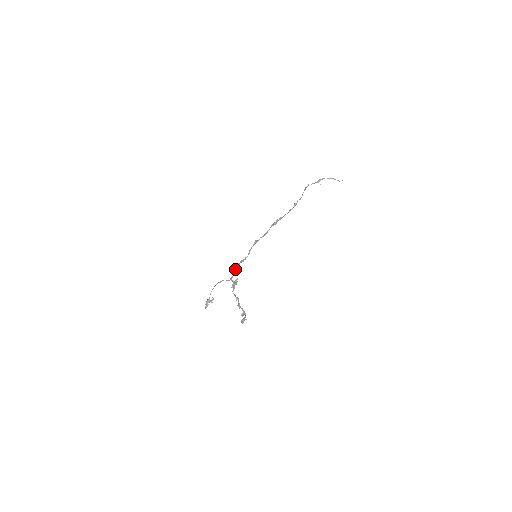
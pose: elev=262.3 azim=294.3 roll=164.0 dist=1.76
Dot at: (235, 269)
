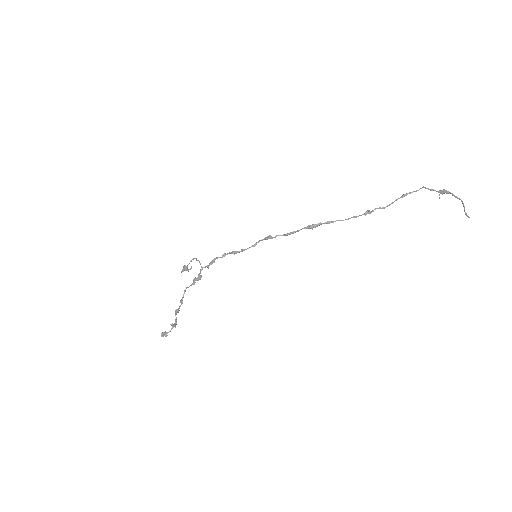
Dot at: (215, 259)
